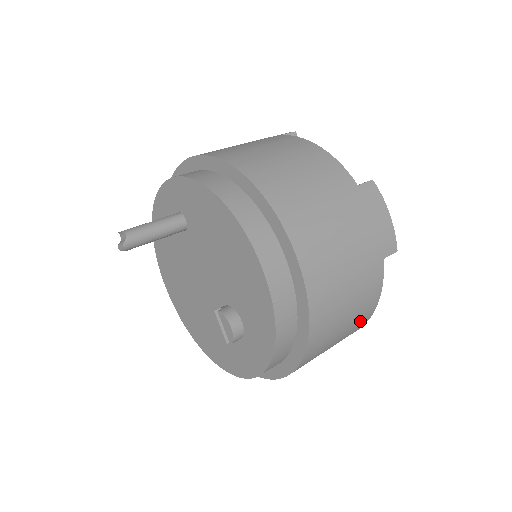
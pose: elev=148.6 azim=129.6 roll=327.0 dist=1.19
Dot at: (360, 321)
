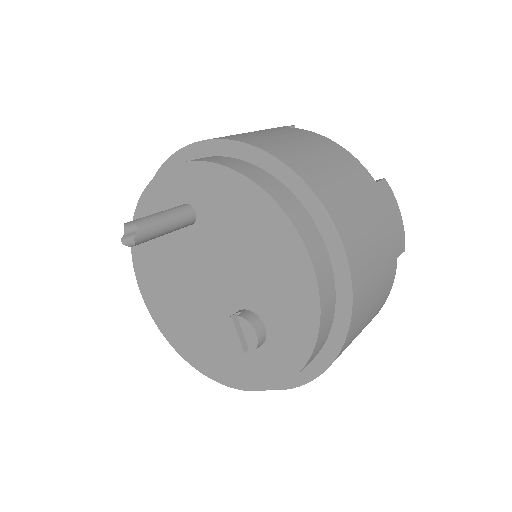
Dot at: (369, 322)
